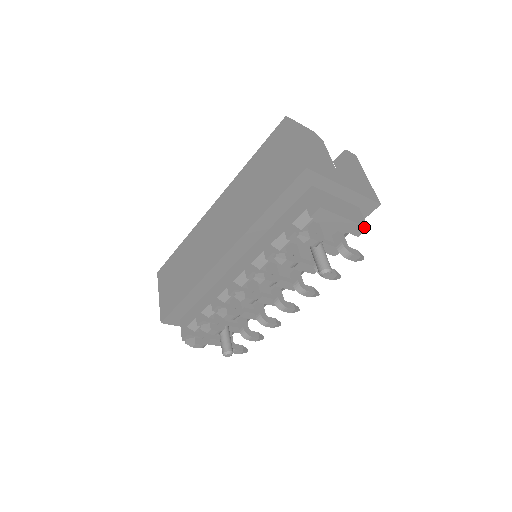
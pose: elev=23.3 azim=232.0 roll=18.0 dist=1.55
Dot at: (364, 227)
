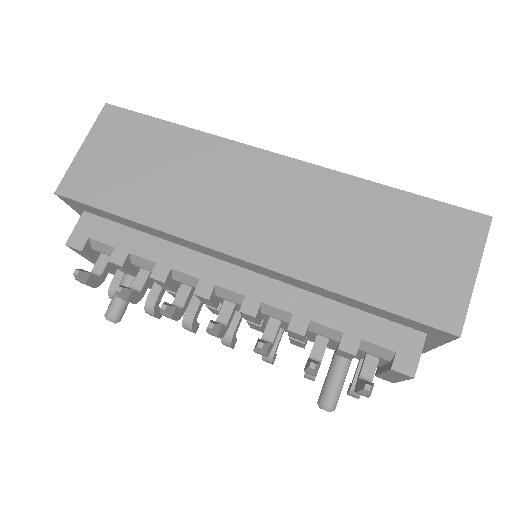
Dot at: (393, 382)
